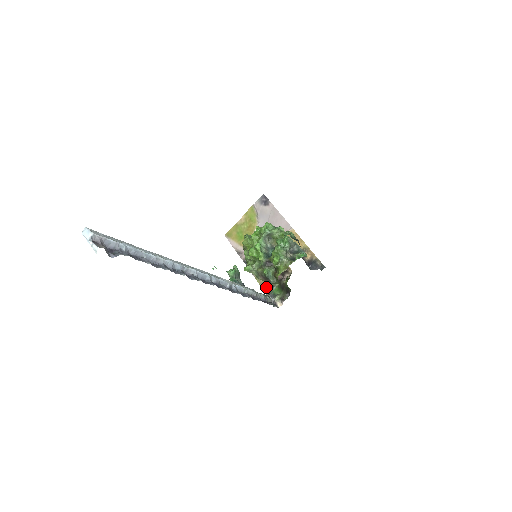
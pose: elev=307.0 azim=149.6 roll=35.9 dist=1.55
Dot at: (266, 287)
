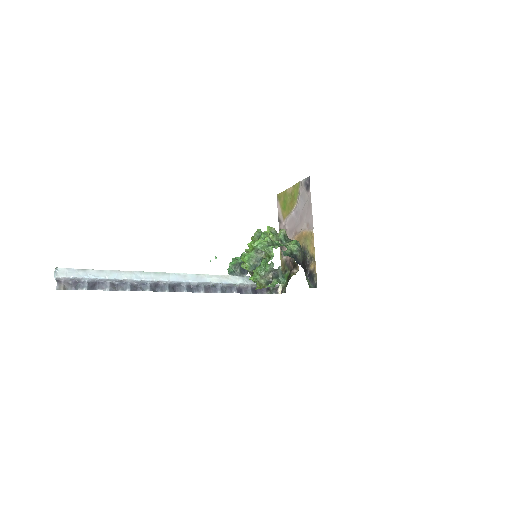
Dot at: (283, 267)
